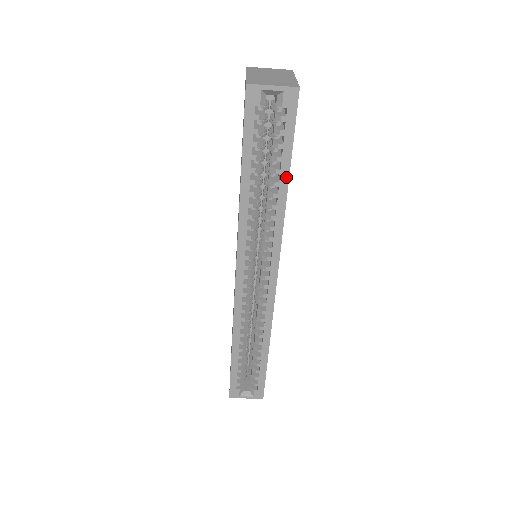
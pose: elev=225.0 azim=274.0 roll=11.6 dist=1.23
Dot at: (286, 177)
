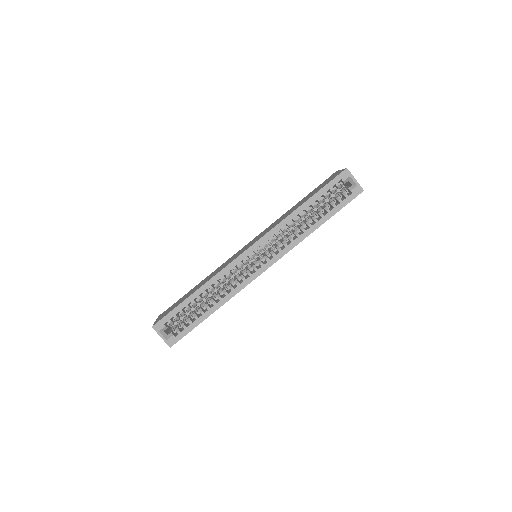
Dot at: (323, 222)
